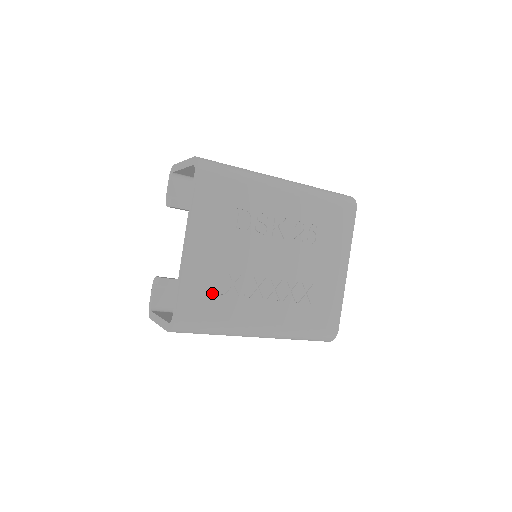
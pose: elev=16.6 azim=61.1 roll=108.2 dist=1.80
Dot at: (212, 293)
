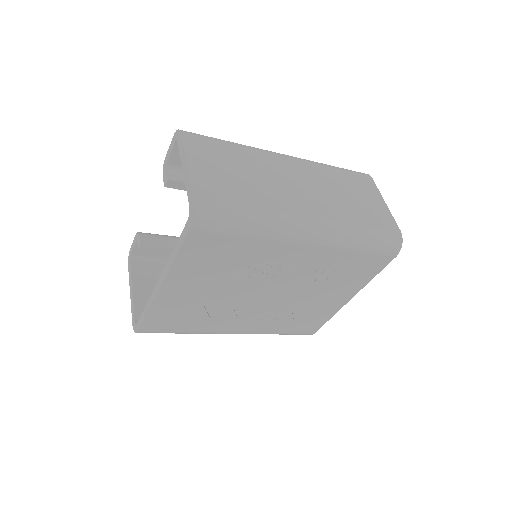
Dot at: (183, 316)
